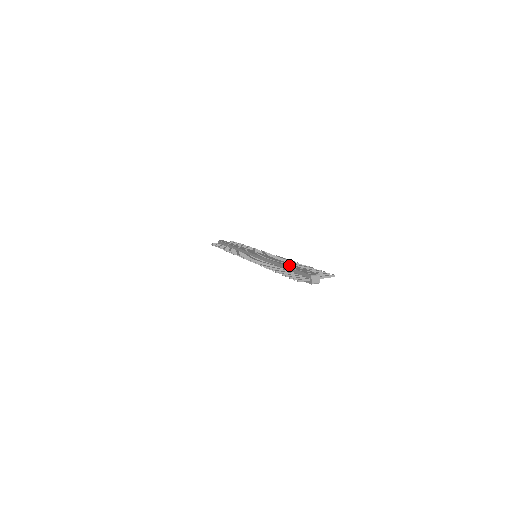
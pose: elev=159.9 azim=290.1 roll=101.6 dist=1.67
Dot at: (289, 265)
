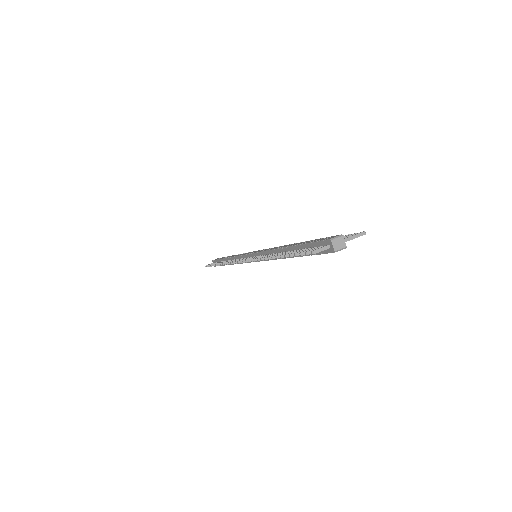
Dot at: (297, 243)
